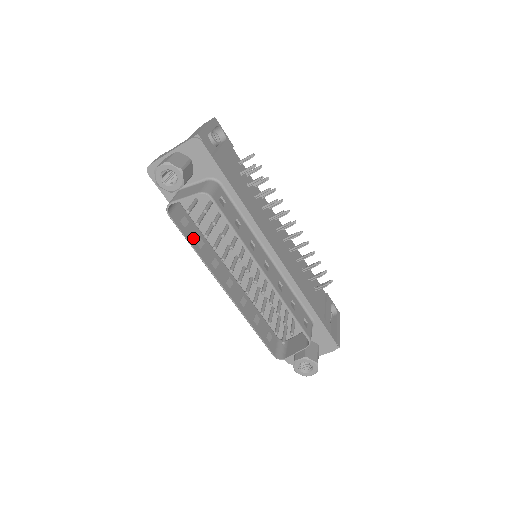
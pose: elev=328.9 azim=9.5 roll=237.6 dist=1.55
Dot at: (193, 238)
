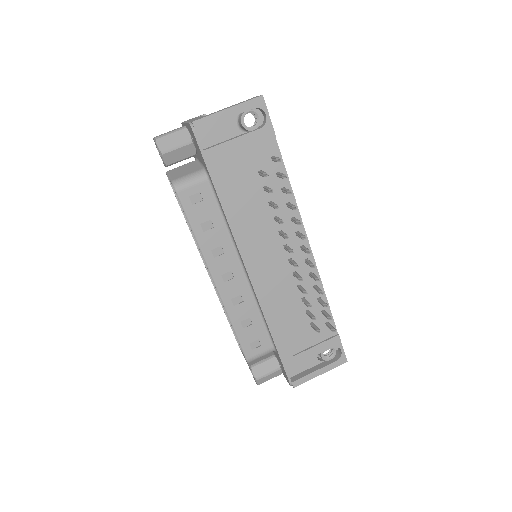
Dot at: occluded
